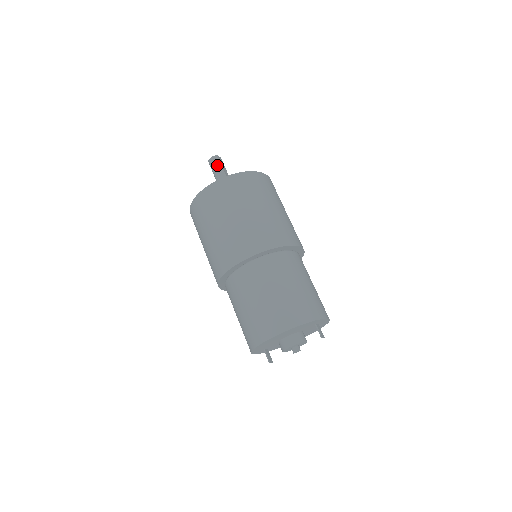
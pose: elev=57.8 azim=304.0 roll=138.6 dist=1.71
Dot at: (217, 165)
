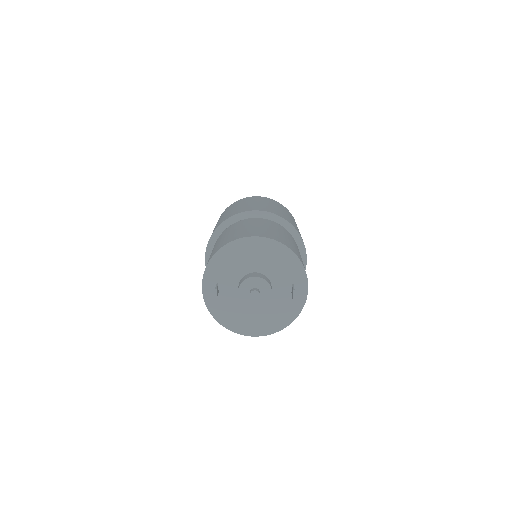
Dot at: occluded
